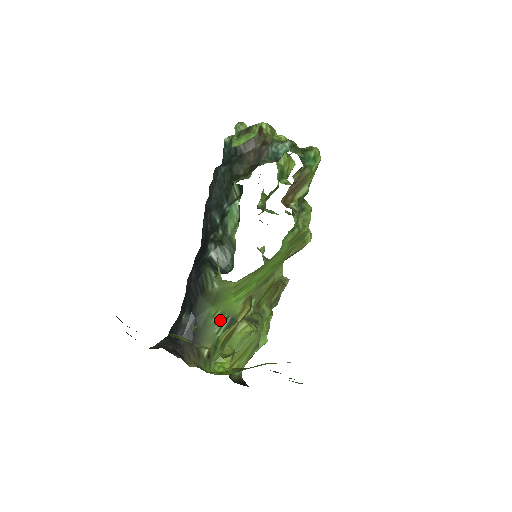
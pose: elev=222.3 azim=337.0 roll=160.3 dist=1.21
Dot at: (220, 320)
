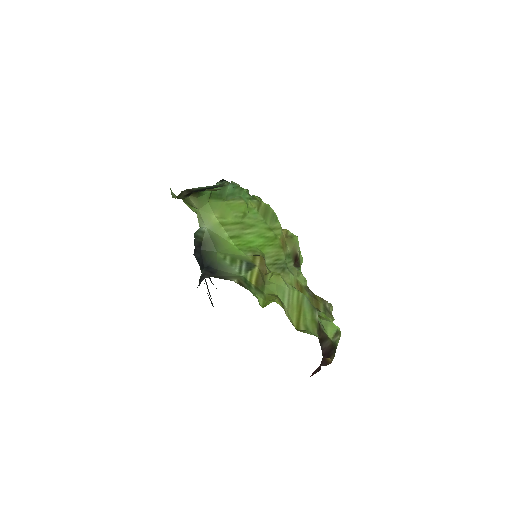
Dot at: (235, 263)
